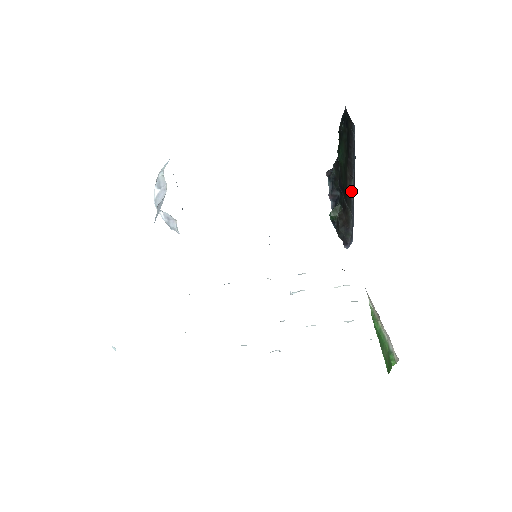
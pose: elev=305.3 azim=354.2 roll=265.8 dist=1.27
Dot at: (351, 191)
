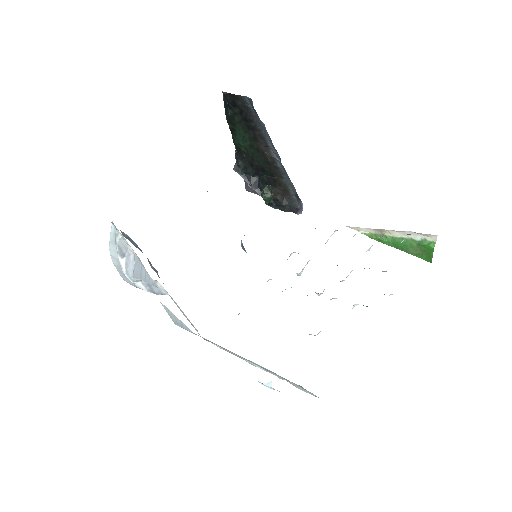
Dot at: (274, 160)
